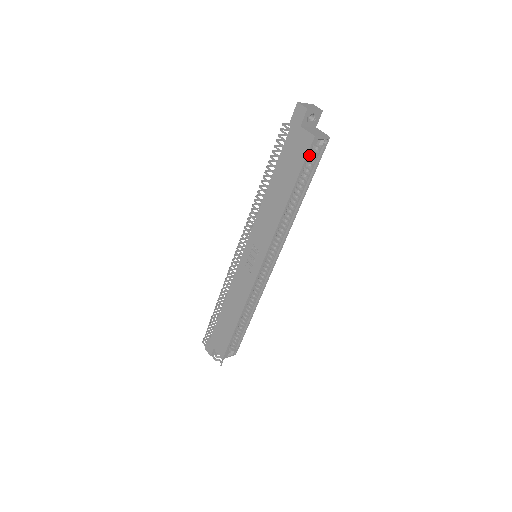
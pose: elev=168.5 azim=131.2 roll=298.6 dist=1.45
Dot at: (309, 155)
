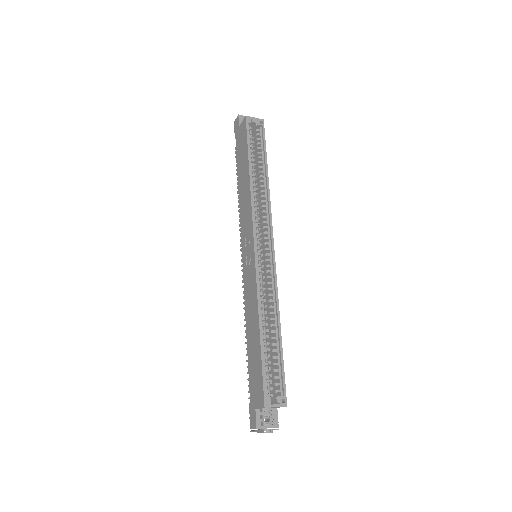
Dot at: (251, 134)
